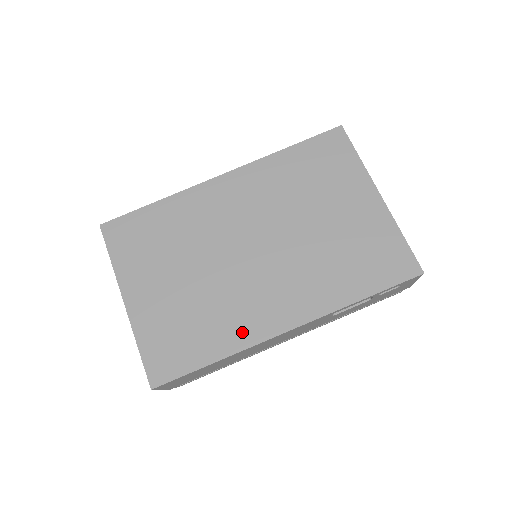
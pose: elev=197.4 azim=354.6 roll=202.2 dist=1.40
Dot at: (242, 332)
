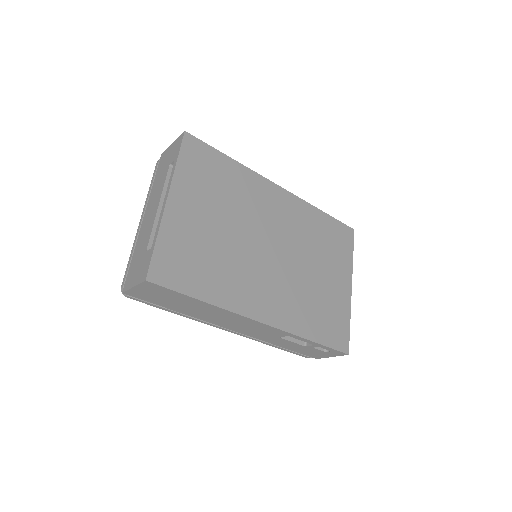
Dot at: (234, 297)
